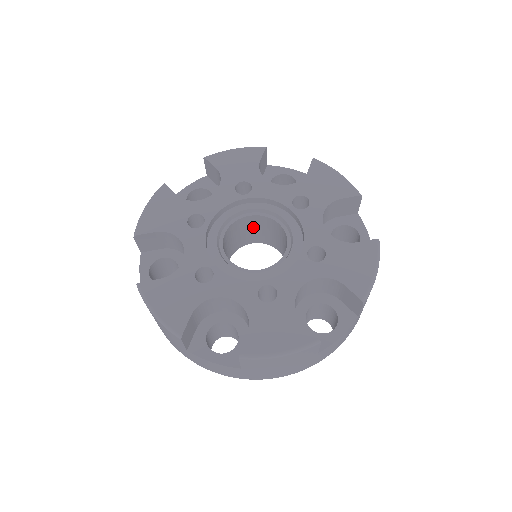
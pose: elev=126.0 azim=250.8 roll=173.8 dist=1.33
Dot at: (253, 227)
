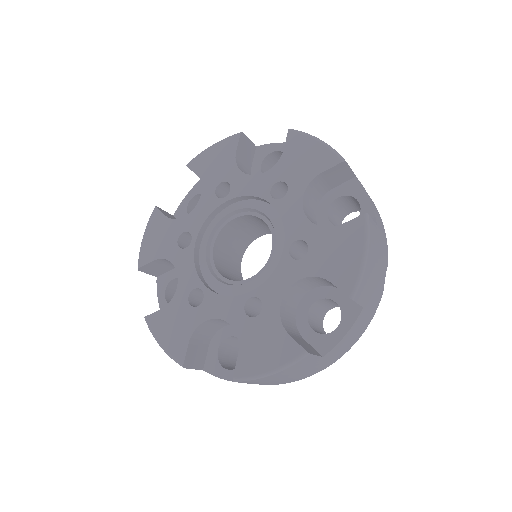
Dot at: (248, 225)
